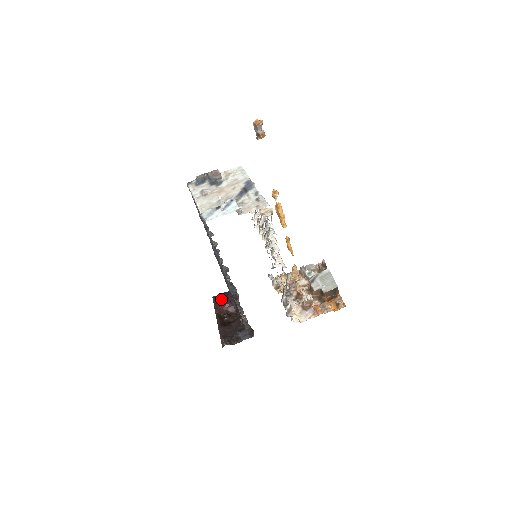
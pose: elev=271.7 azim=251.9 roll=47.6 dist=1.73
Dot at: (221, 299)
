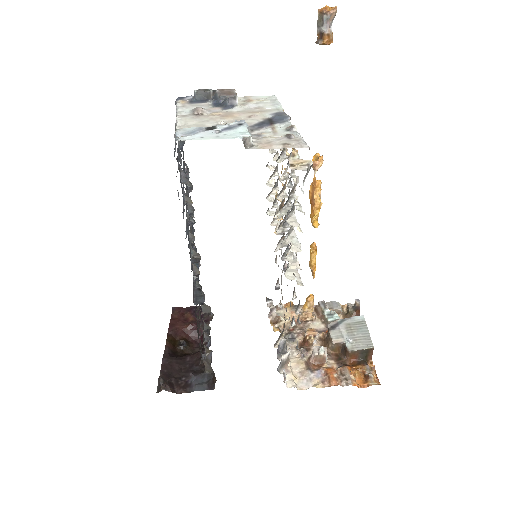
Dot at: (184, 314)
